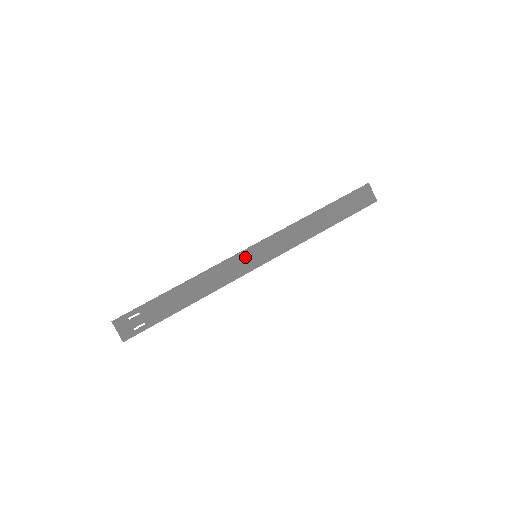
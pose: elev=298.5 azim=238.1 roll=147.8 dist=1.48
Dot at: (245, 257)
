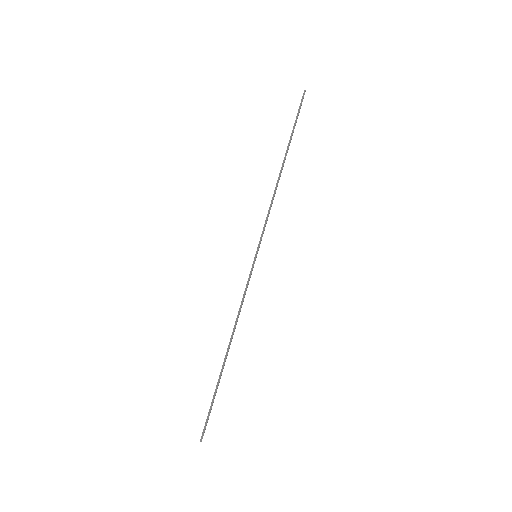
Dot at: occluded
